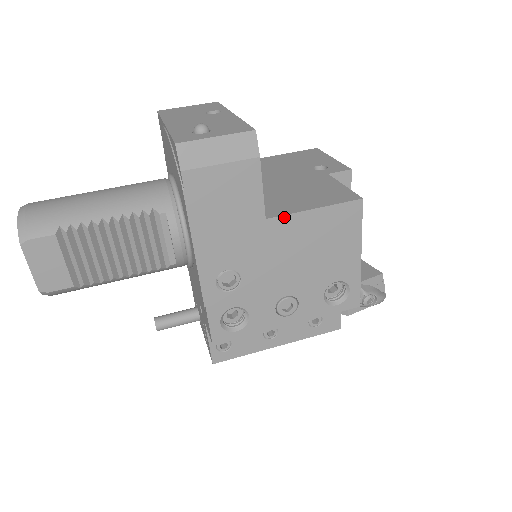
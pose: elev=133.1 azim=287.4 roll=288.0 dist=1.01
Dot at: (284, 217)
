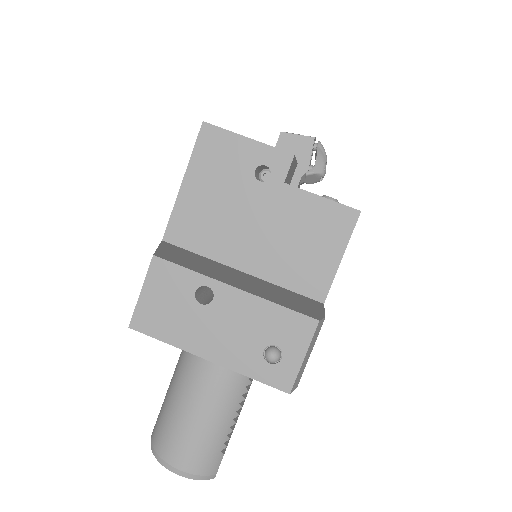
Dot at: (330, 287)
